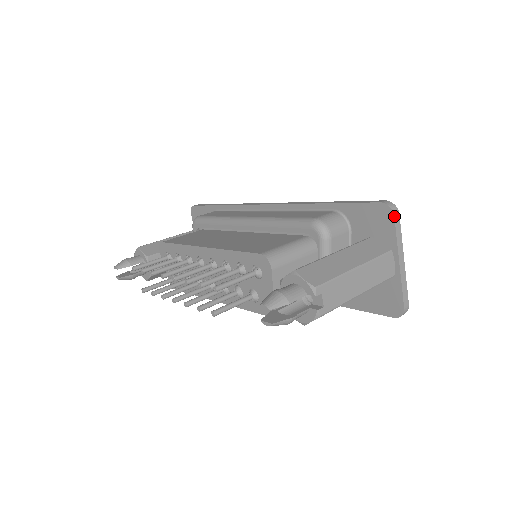
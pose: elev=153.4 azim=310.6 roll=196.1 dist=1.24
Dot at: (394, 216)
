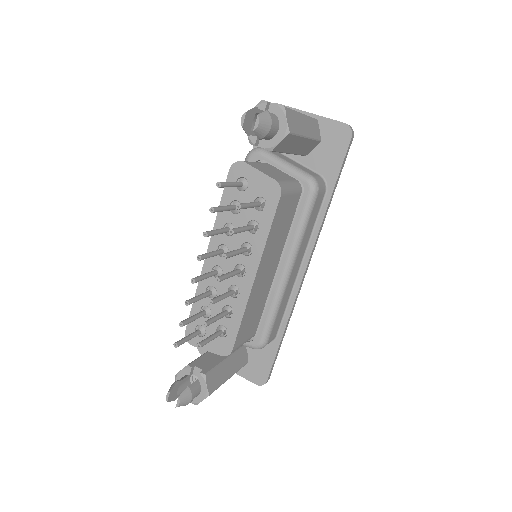
Dot at: (276, 103)
